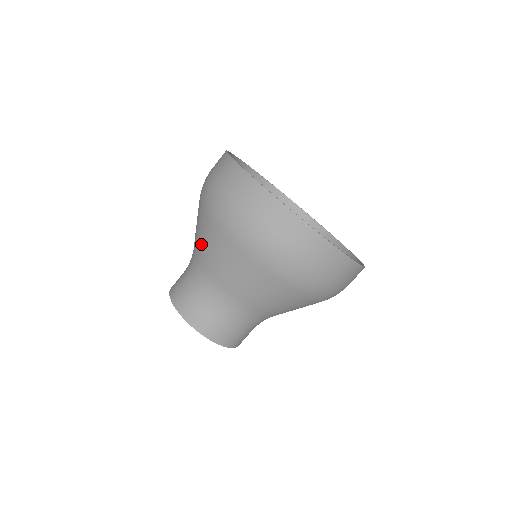
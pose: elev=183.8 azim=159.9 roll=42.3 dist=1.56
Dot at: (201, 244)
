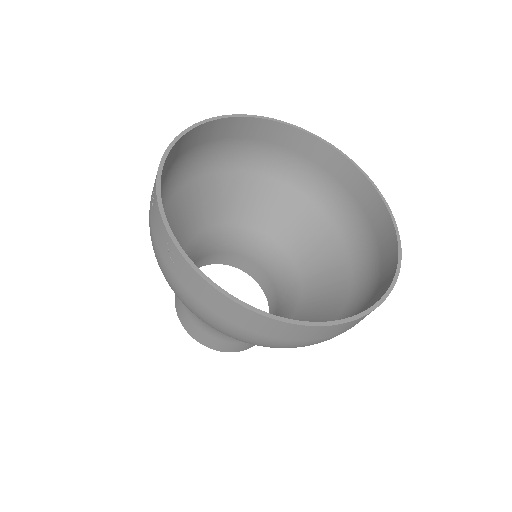
Dot at: occluded
